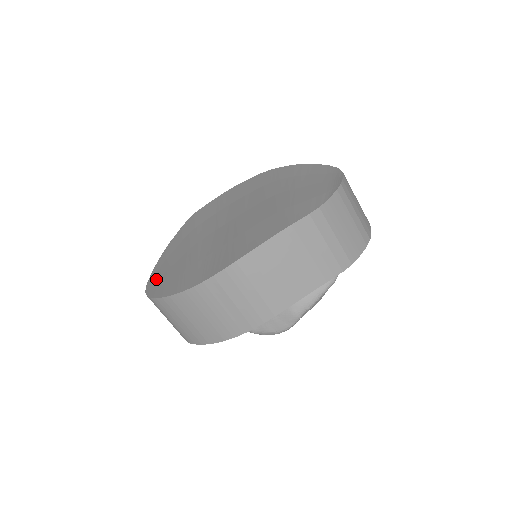
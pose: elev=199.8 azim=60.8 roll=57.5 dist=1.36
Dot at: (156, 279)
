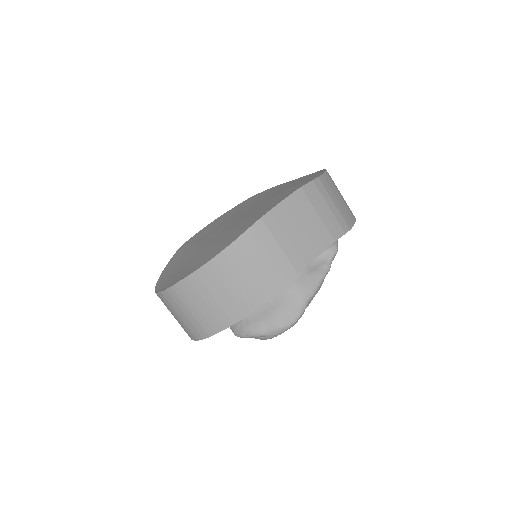
Dot at: (166, 282)
